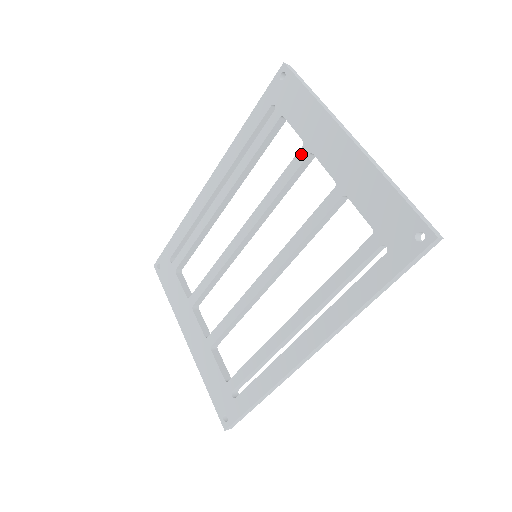
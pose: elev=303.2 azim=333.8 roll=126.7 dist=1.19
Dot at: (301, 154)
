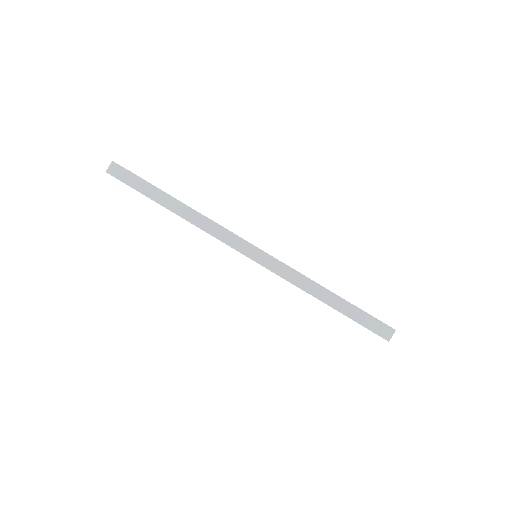
Dot at: occluded
